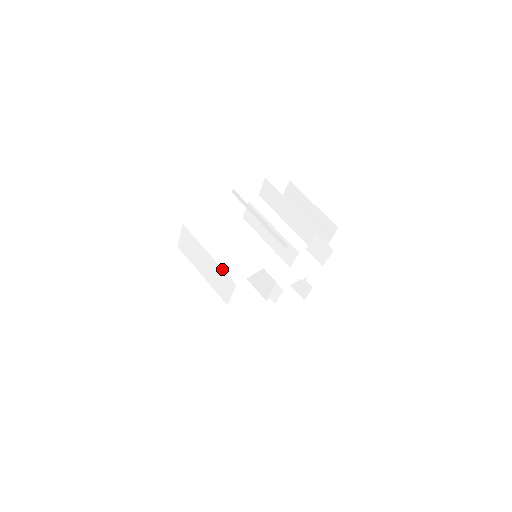
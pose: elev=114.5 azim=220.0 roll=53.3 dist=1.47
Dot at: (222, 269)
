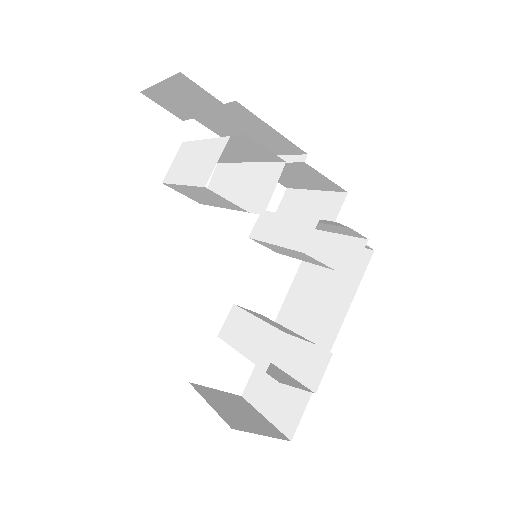
Dot at: (216, 138)
